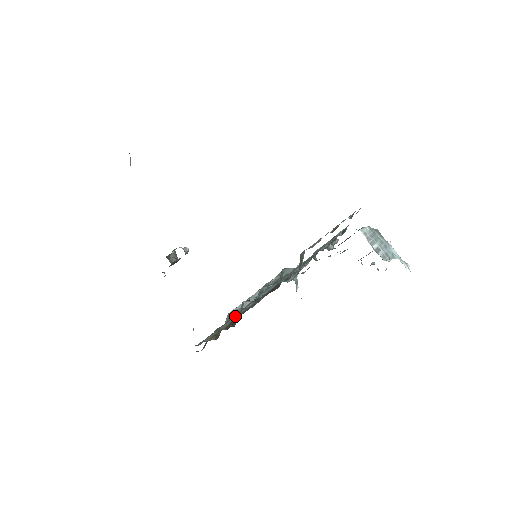
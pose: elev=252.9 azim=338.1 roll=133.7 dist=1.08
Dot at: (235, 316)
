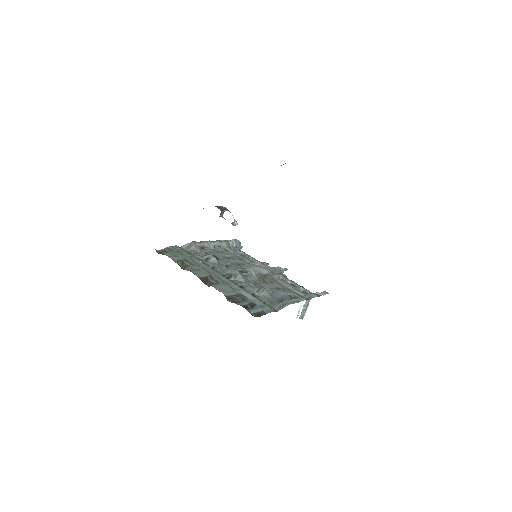
Dot at: (210, 274)
